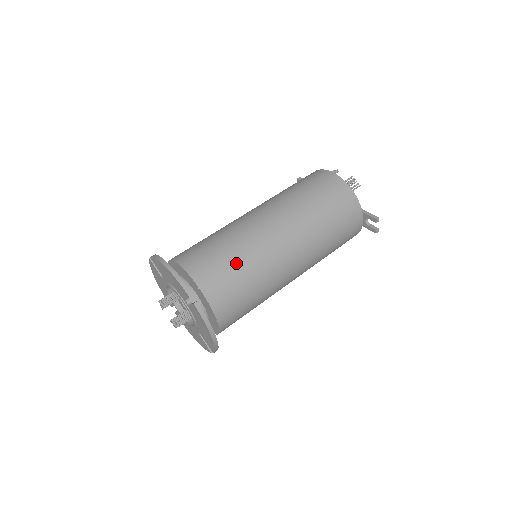
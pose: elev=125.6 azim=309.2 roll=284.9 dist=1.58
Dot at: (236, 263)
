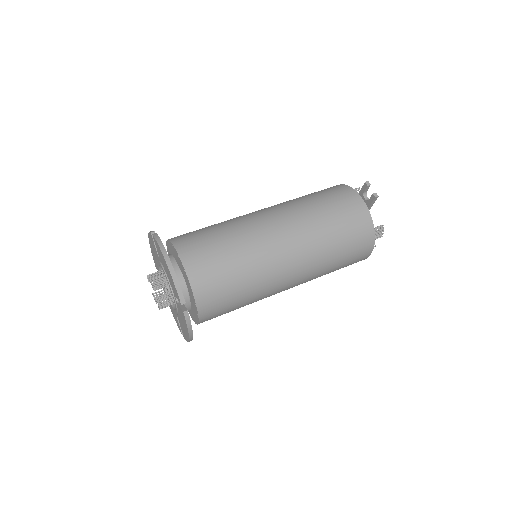
Dot at: (210, 226)
